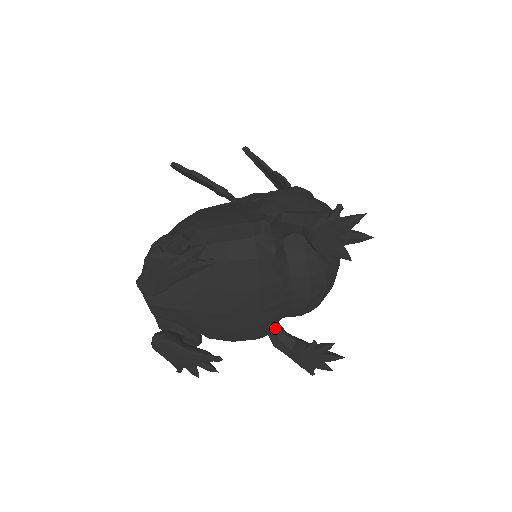
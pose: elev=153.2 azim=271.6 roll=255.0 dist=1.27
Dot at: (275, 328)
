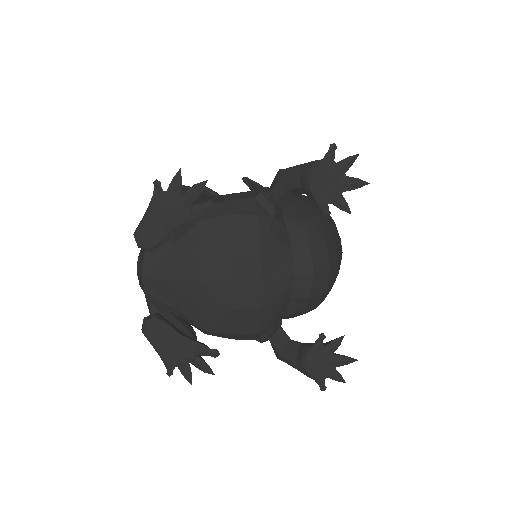
Dot at: (278, 330)
